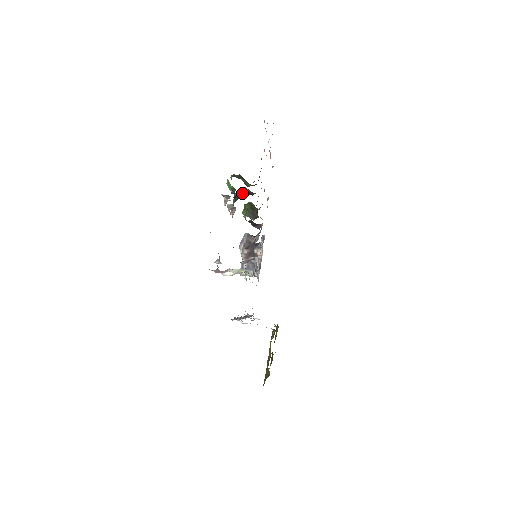
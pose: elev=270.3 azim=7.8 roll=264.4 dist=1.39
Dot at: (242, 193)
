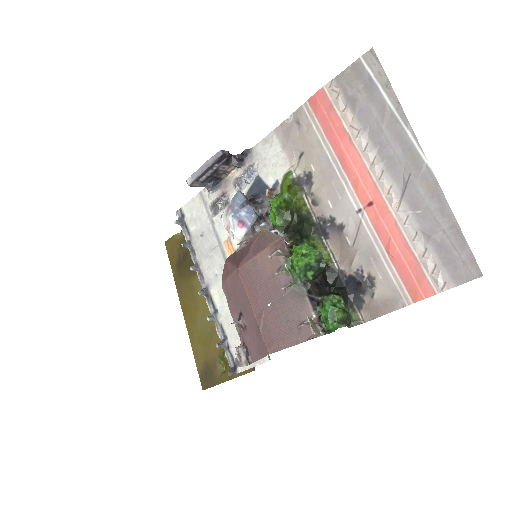
Dot at: (318, 275)
